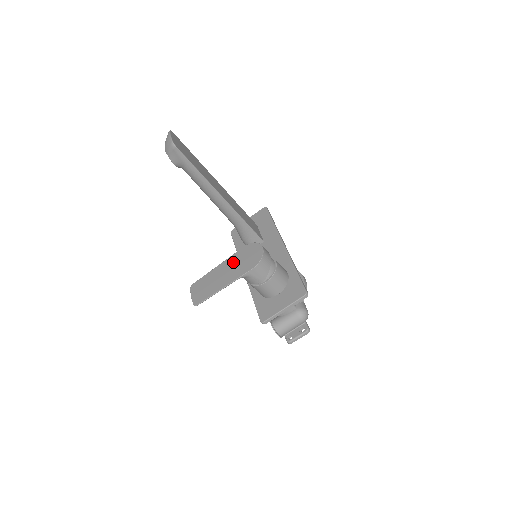
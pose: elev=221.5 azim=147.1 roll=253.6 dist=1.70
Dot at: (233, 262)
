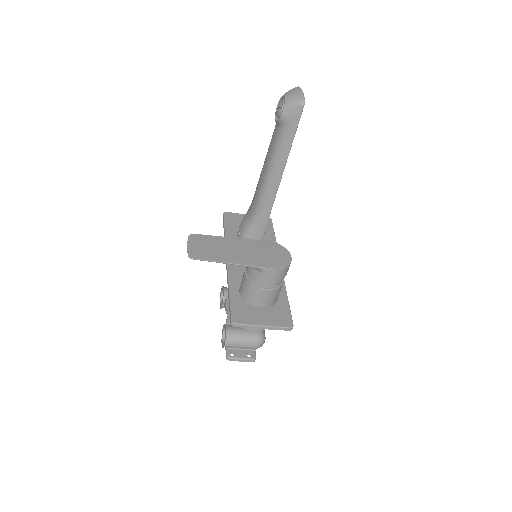
Dot at: (253, 247)
